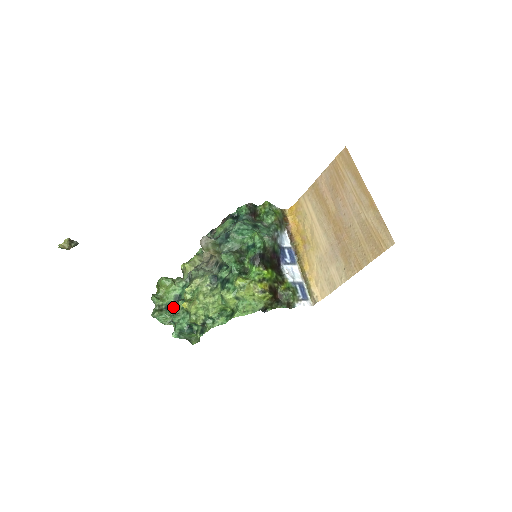
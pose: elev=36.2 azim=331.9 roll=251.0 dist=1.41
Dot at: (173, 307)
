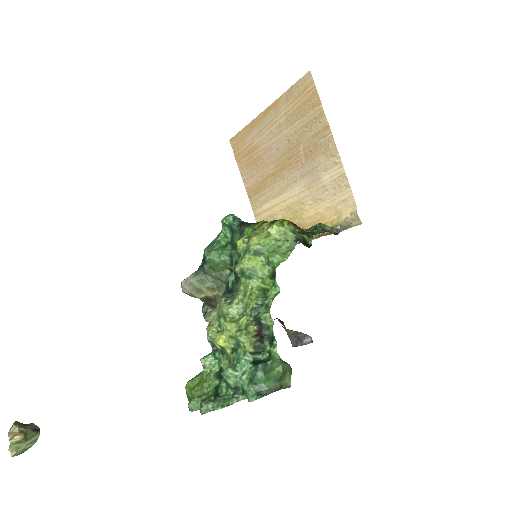
Dot at: occluded
